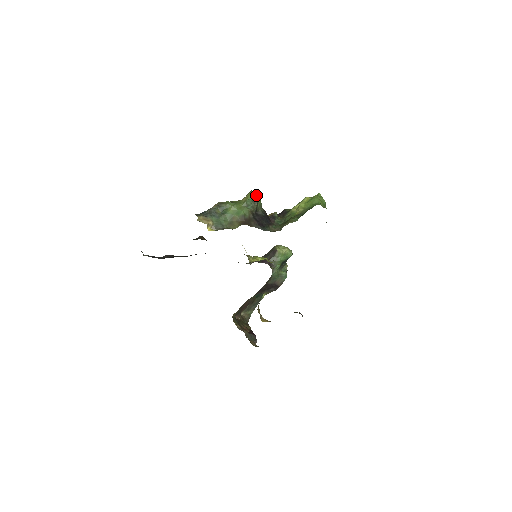
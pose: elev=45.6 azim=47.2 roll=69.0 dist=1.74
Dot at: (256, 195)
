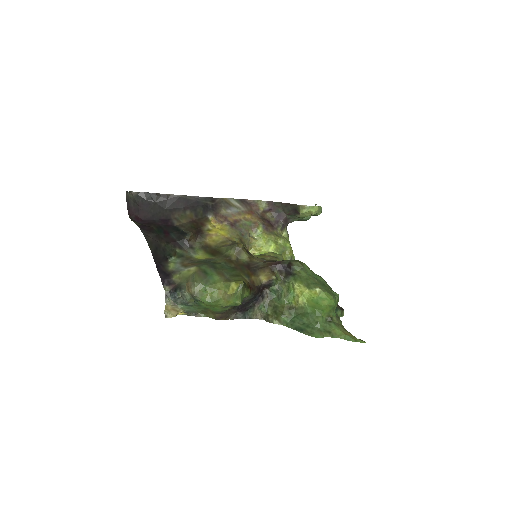
Dot at: (238, 305)
